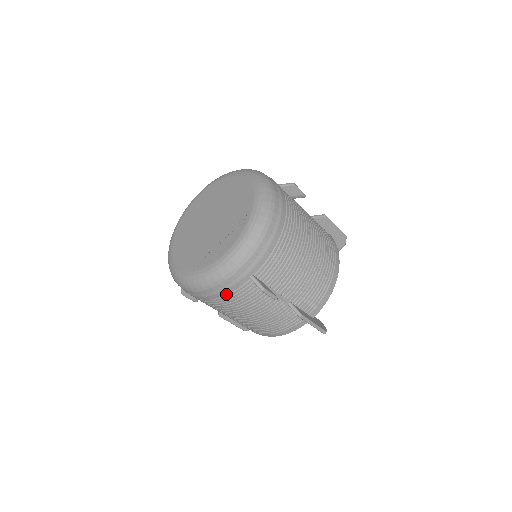
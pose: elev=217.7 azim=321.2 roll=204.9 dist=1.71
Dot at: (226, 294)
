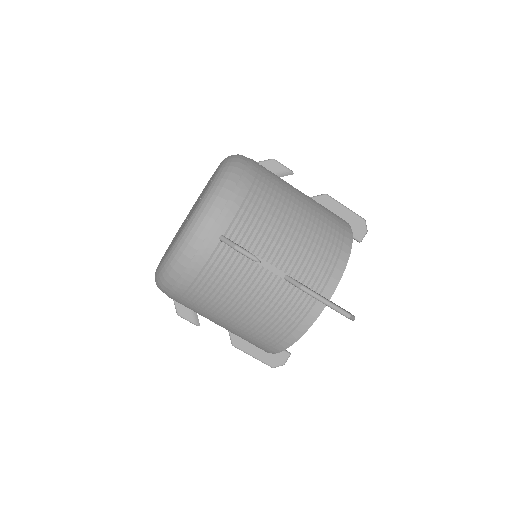
Dot at: (200, 270)
